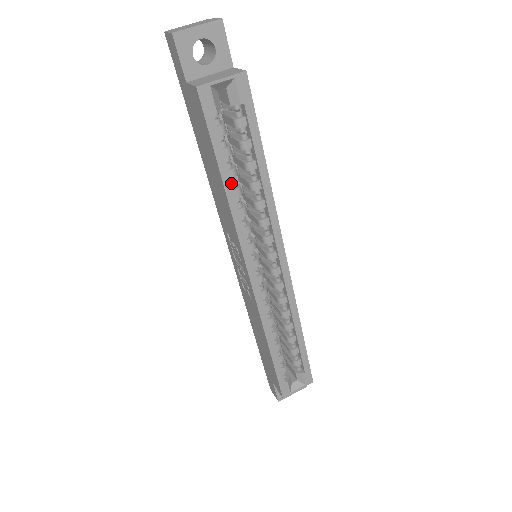
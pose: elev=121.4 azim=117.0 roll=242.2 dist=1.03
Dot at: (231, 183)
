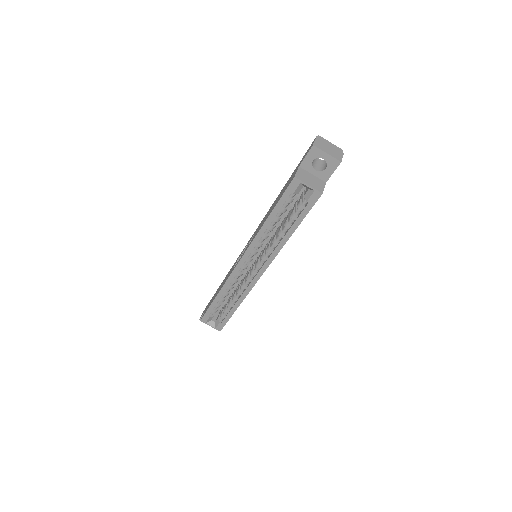
Dot at: (271, 222)
